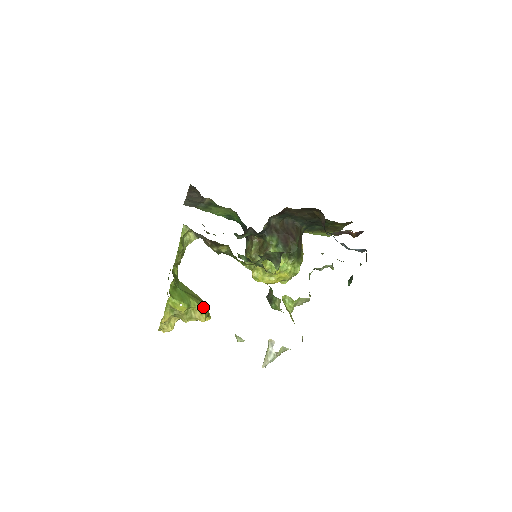
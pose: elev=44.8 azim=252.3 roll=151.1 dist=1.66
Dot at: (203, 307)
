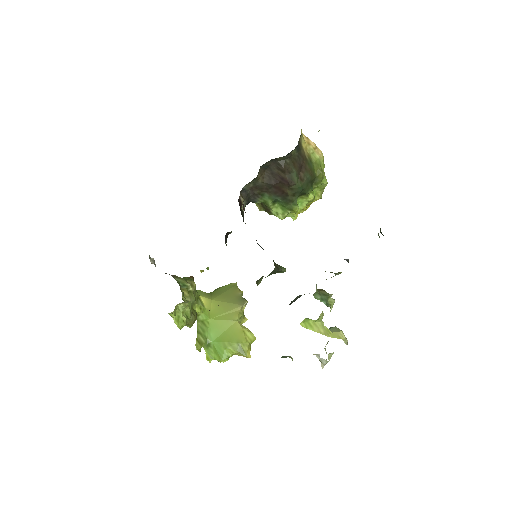
Dot at: (240, 349)
